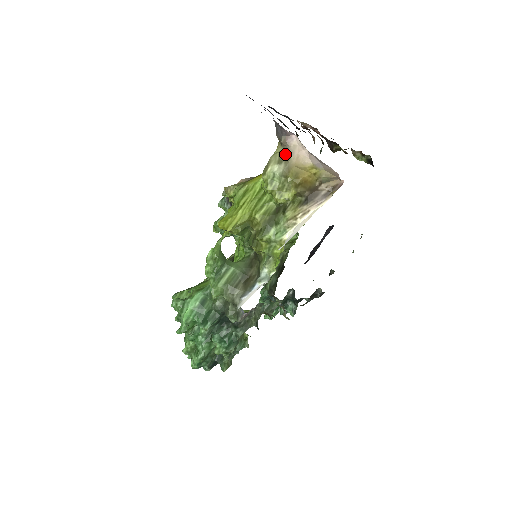
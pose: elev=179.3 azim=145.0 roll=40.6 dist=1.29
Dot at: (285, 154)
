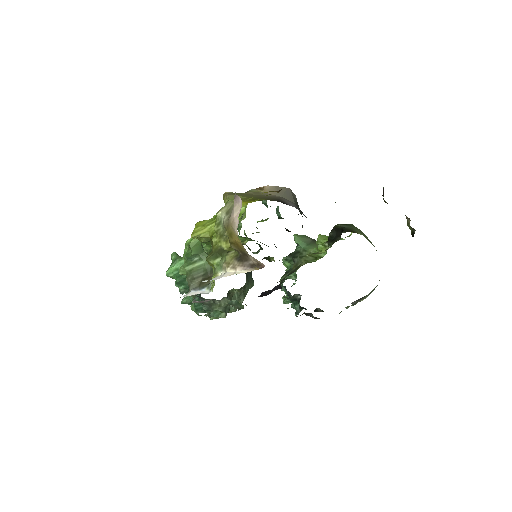
Dot at: occluded
